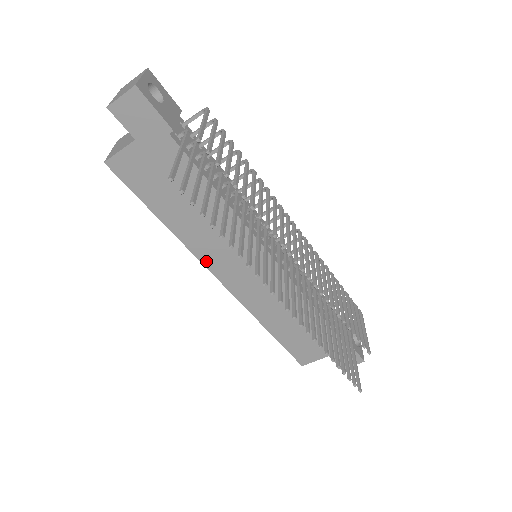
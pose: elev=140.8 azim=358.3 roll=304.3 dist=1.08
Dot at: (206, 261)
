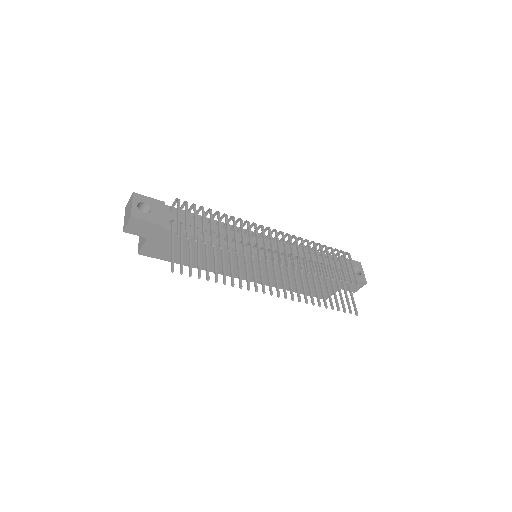
Dot at: (226, 273)
